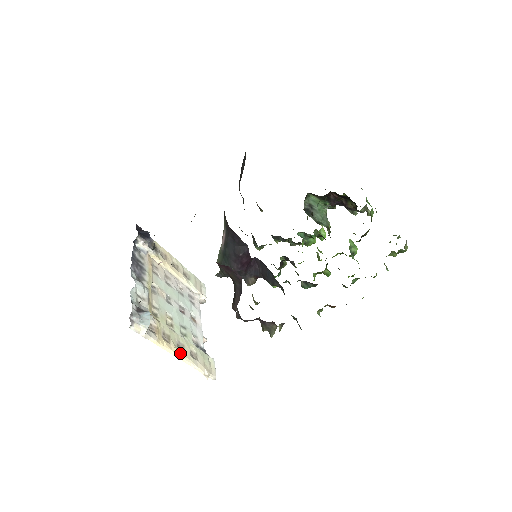
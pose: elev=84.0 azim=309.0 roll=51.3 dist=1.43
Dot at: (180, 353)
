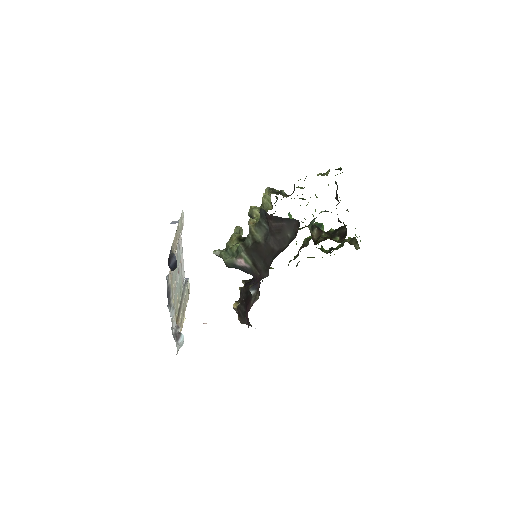
Dot at: (184, 318)
